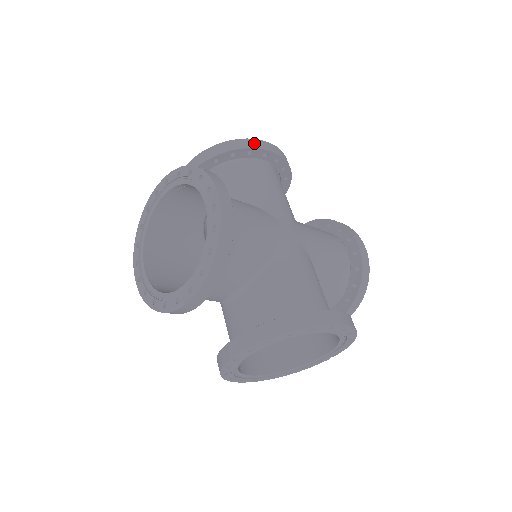
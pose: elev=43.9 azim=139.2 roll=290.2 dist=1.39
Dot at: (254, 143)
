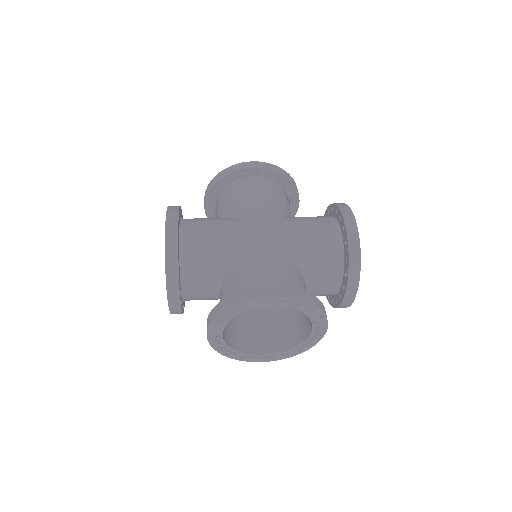
Dot at: (235, 168)
